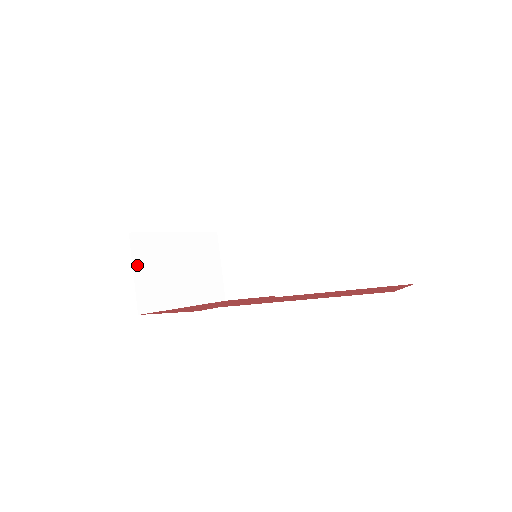
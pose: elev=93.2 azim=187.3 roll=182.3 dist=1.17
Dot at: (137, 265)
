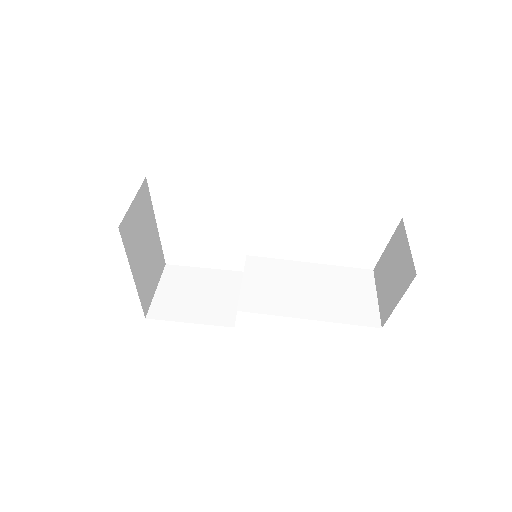
Dot at: (137, 200)
